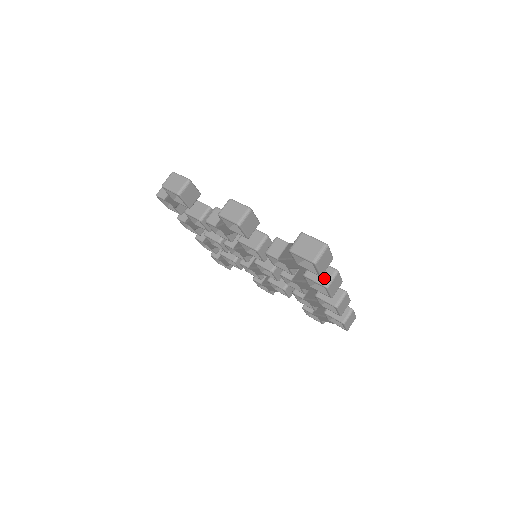
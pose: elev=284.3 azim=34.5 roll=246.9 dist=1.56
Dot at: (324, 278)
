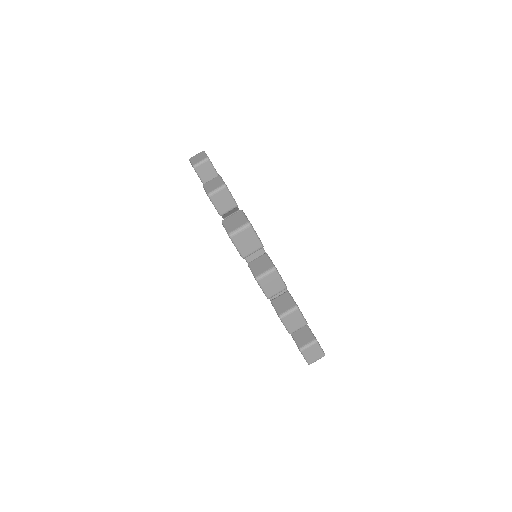
Dot at: (260, 270)
